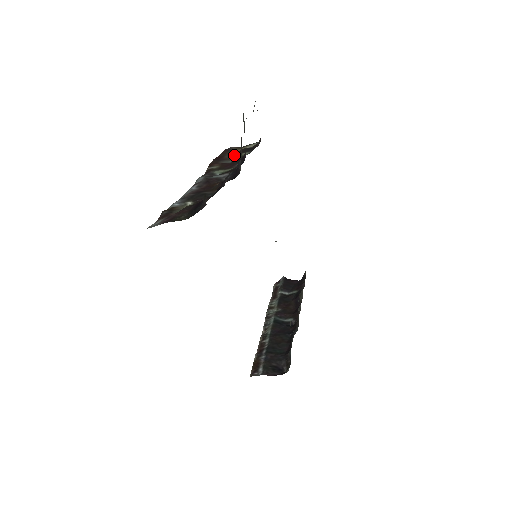
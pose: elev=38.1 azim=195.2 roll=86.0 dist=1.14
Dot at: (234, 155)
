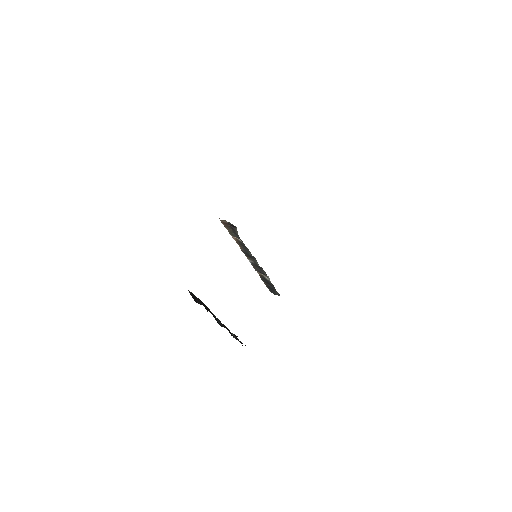
Dot at: occluded
